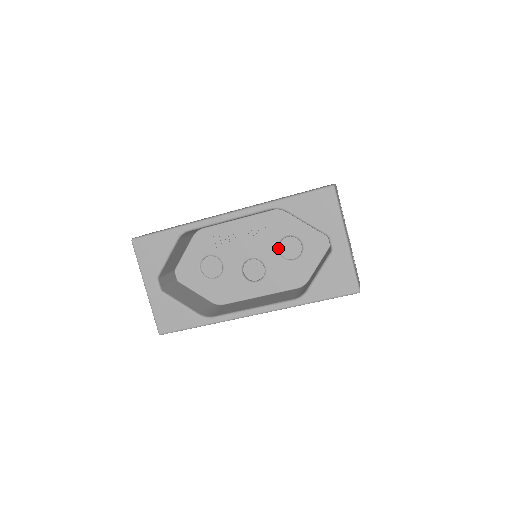
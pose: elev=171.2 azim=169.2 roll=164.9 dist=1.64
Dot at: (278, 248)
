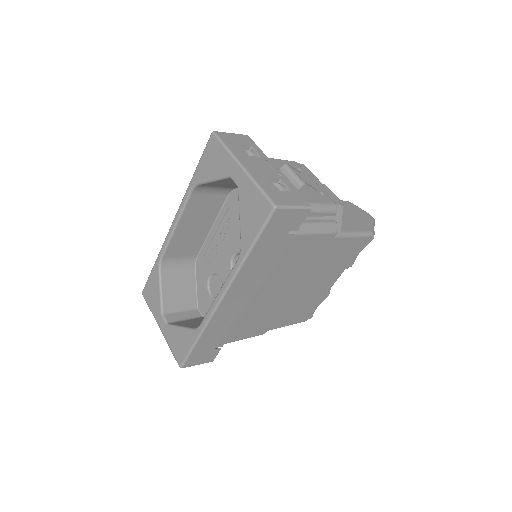
Dot at: occluded
